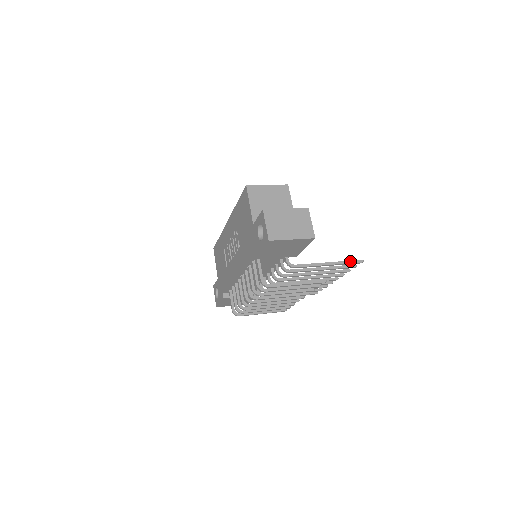
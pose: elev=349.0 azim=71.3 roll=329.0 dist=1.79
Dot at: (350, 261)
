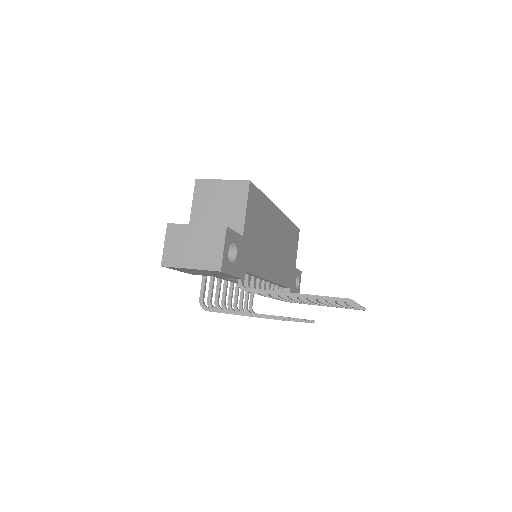
Dot at: (329, 297)
